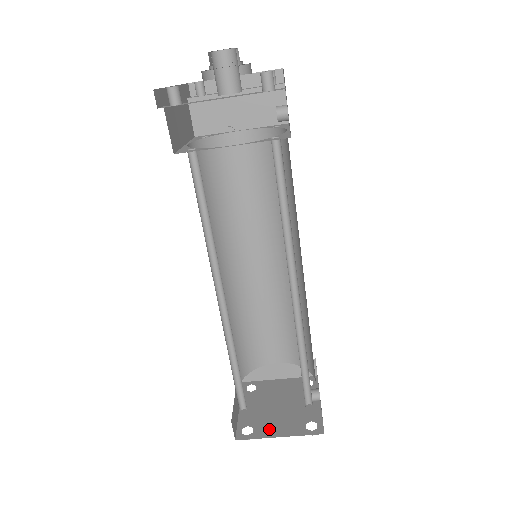
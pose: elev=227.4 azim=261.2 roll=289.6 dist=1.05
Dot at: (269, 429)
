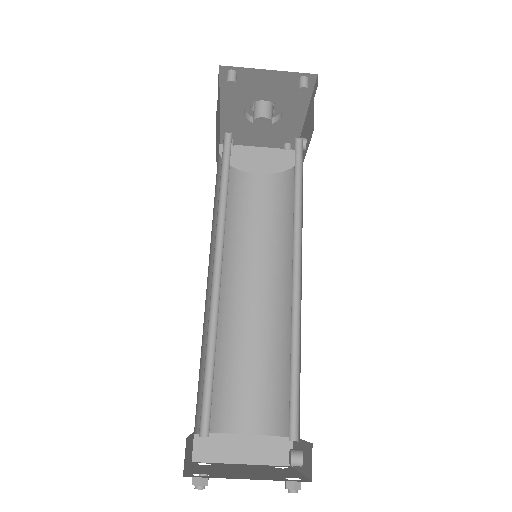
Dot at: (232, 476)
